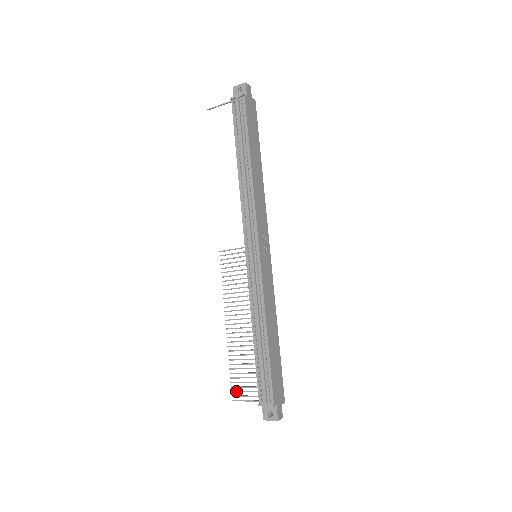
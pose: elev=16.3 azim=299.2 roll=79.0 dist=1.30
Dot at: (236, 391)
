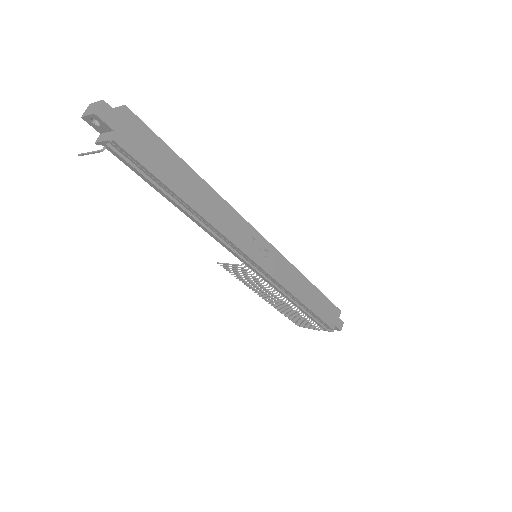
Dot at: (297, 324)
